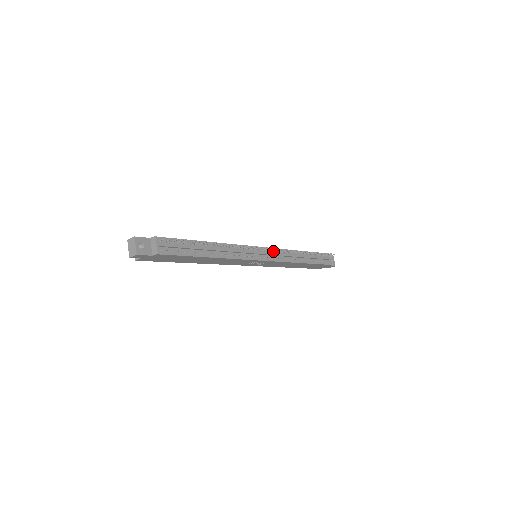
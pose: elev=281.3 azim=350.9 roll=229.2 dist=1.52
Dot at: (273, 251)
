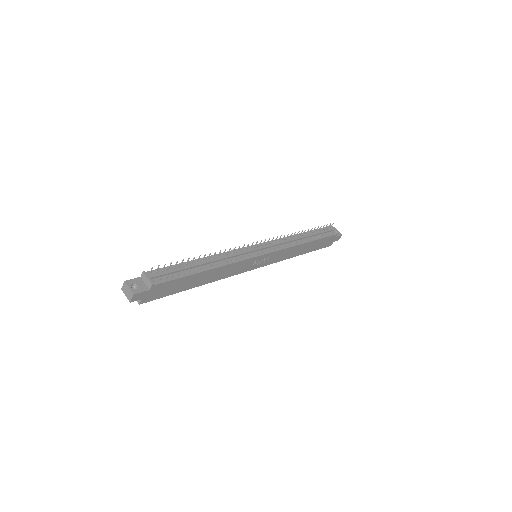
Dot at: (269, 244)
